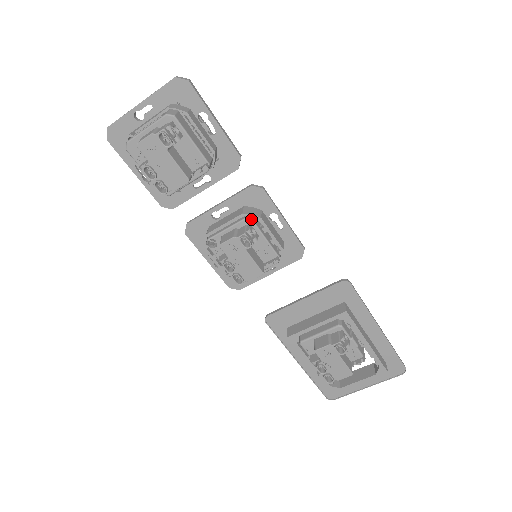
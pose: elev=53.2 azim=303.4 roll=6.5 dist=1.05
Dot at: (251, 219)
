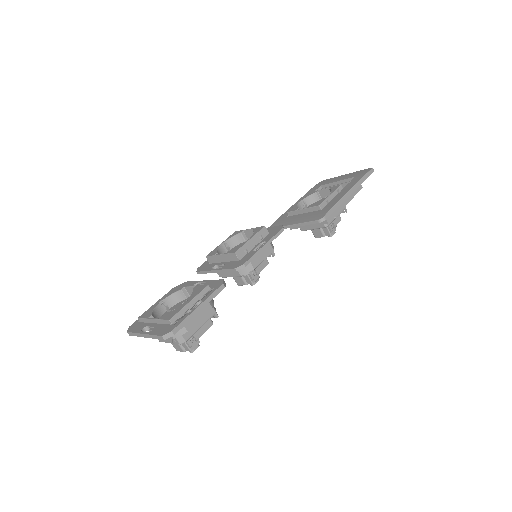
Dot at: (249, 274)
